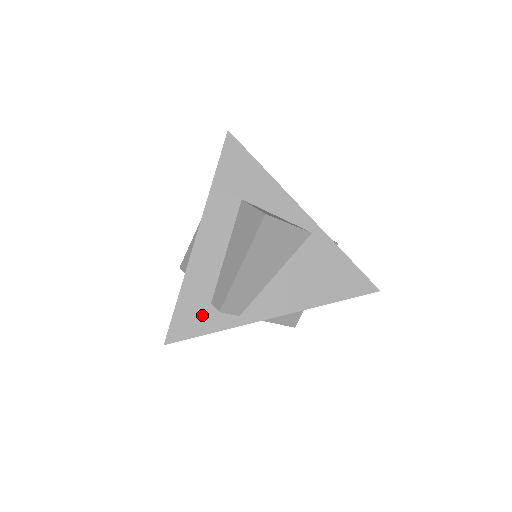
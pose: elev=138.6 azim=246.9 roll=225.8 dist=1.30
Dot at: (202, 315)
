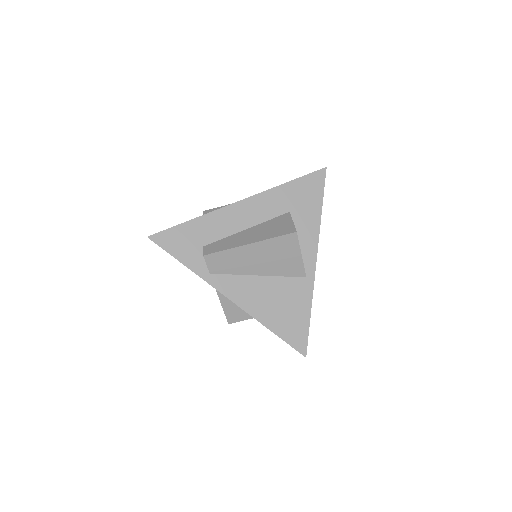
Dot at: (190, 247)
